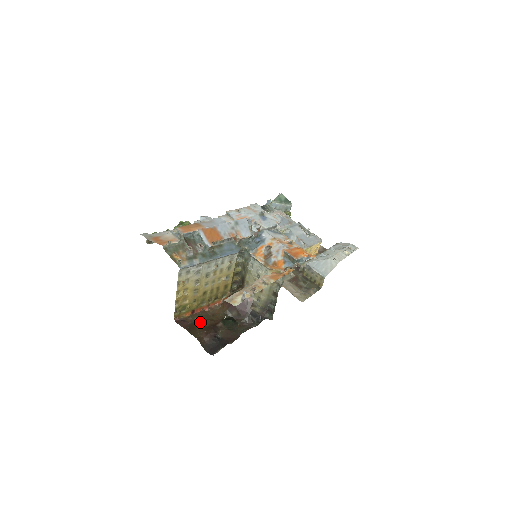
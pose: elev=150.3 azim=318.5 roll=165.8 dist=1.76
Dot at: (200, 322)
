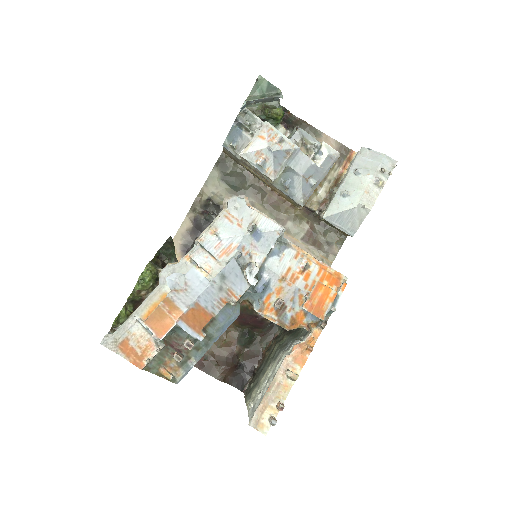
Dot at: (214, 356)
